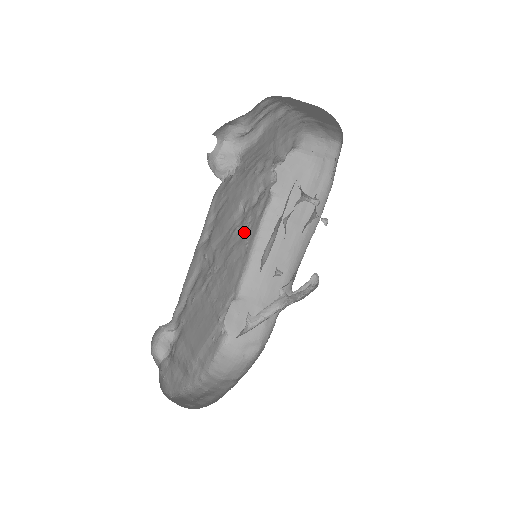
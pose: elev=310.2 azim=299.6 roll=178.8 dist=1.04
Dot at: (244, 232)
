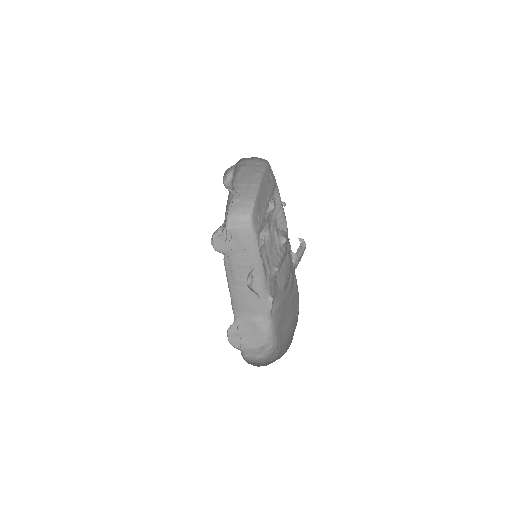
Dot at: occluded
